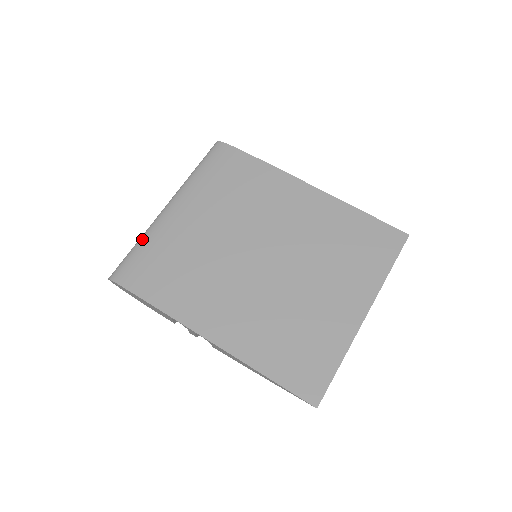
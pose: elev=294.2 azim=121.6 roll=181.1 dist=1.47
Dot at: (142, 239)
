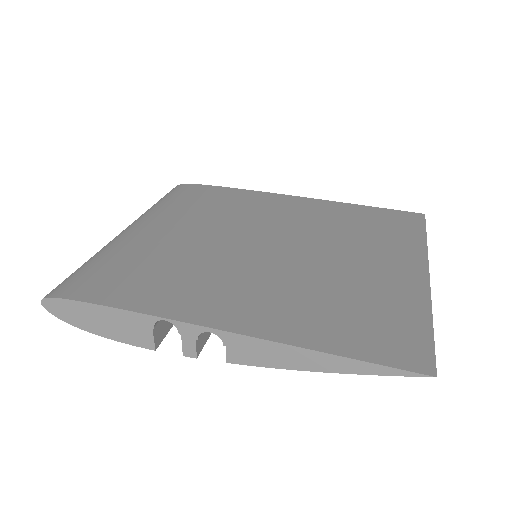
Dot at: (93, 256)
